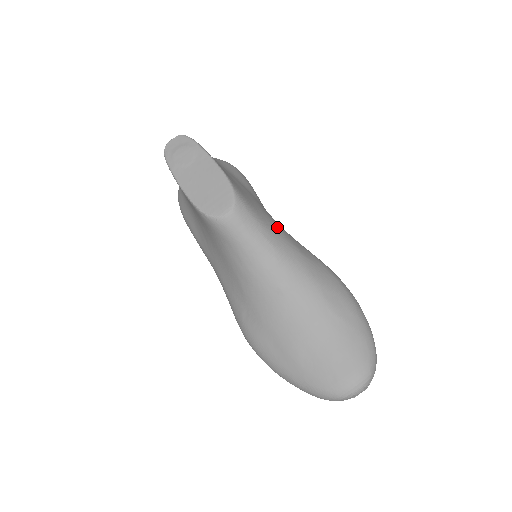
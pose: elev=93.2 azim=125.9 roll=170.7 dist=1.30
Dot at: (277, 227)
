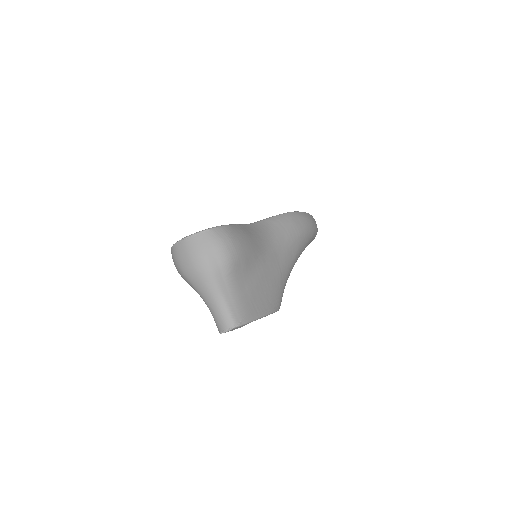
Dot at: (286, 269)
